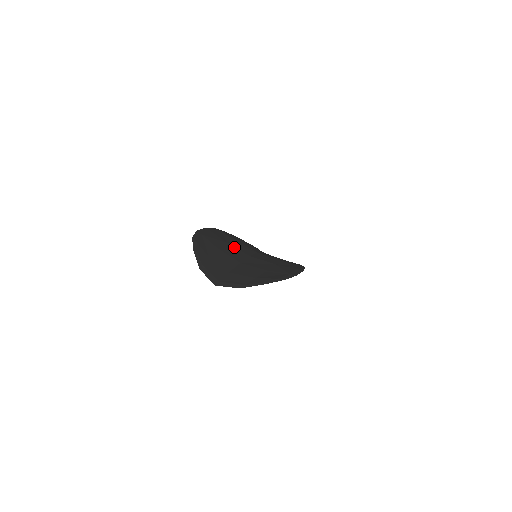
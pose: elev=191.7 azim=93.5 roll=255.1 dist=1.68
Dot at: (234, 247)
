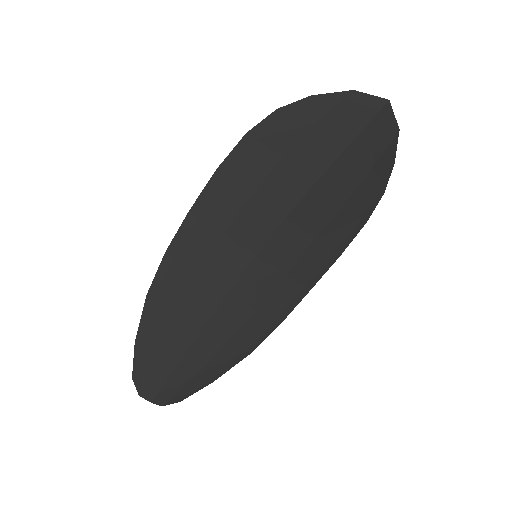
Dot at: (264, 200)
